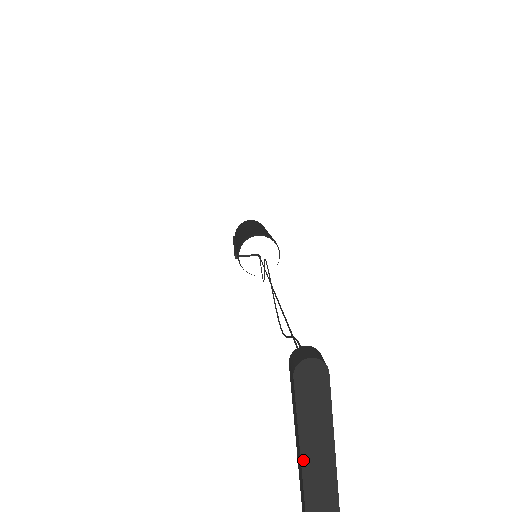
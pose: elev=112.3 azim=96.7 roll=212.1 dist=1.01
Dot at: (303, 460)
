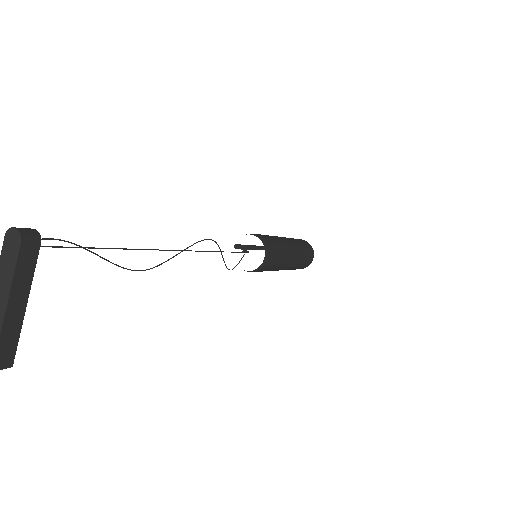
Dot at: out of frame
